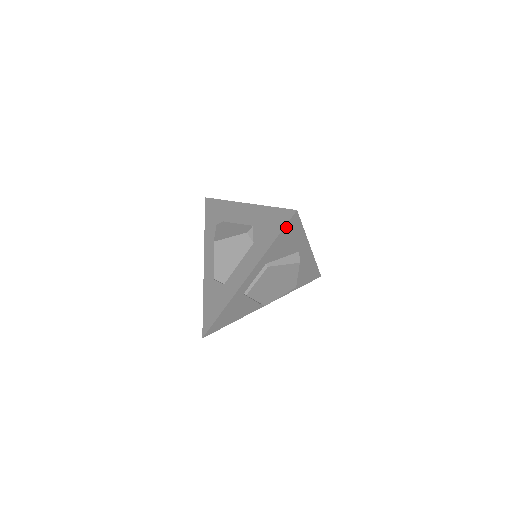
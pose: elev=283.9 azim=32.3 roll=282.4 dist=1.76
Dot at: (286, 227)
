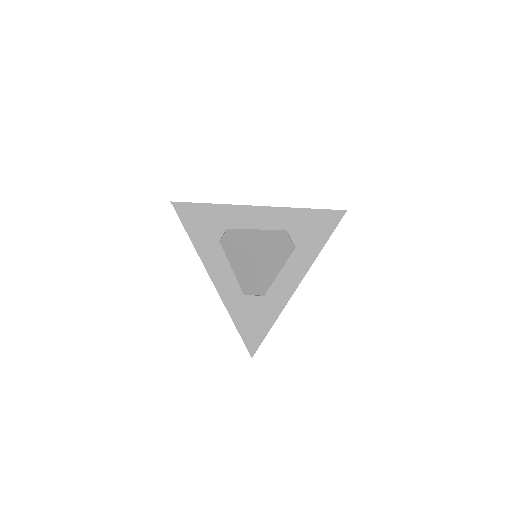
Dot at: (334, 227)
